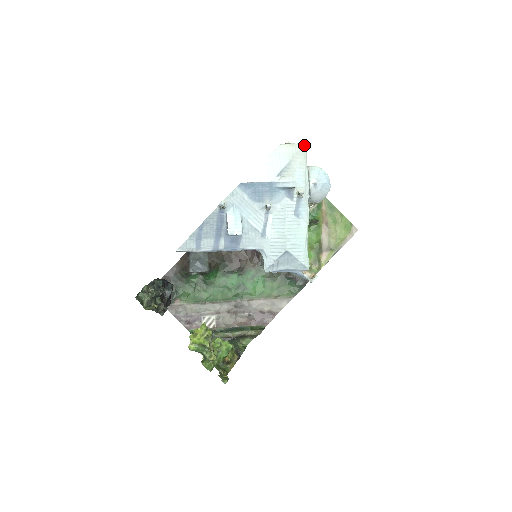
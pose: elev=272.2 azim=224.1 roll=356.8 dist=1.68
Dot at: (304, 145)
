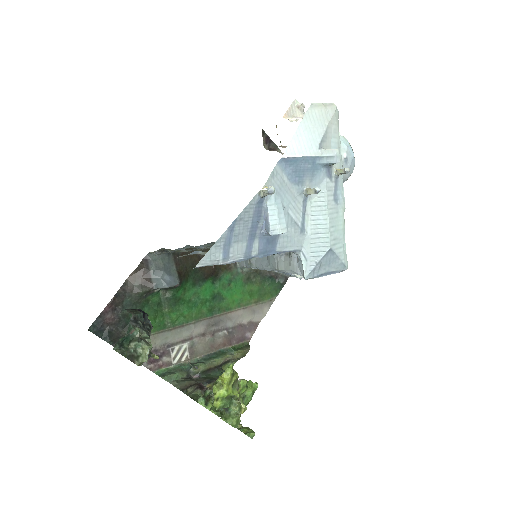
Dot at: (336, 106)
